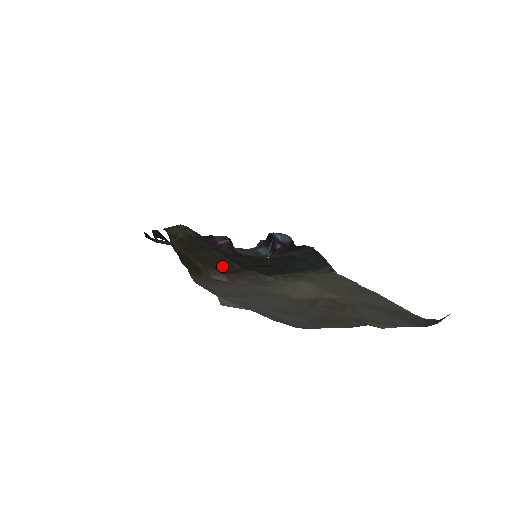
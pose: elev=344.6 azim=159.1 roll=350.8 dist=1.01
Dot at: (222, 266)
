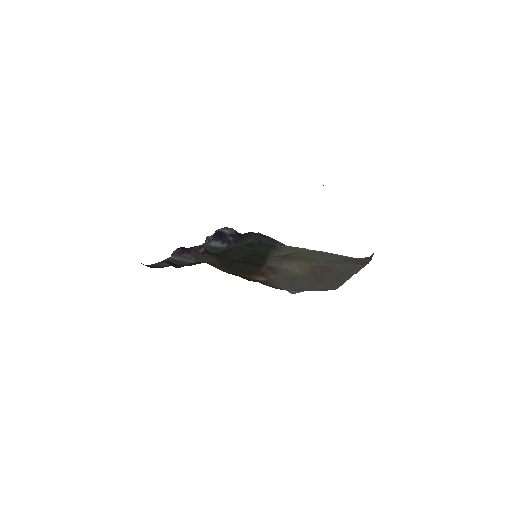
Dot at: (250, 271)
